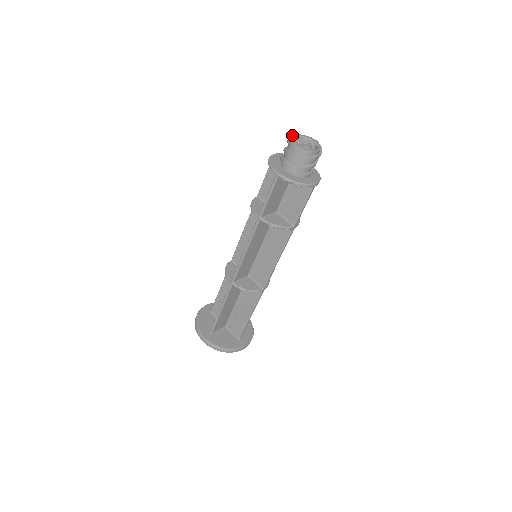
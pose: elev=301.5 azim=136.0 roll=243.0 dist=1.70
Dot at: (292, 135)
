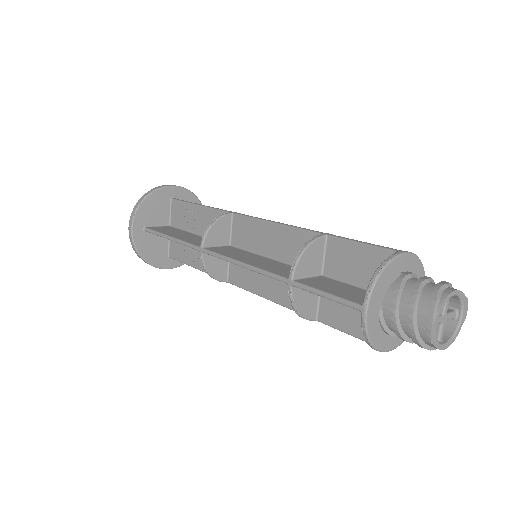
Dot at: (450, 293)
